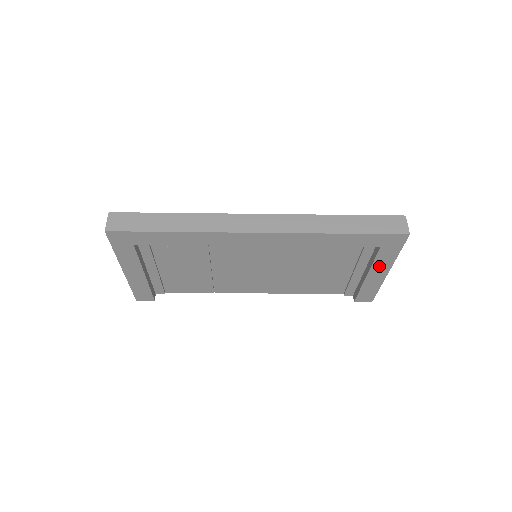
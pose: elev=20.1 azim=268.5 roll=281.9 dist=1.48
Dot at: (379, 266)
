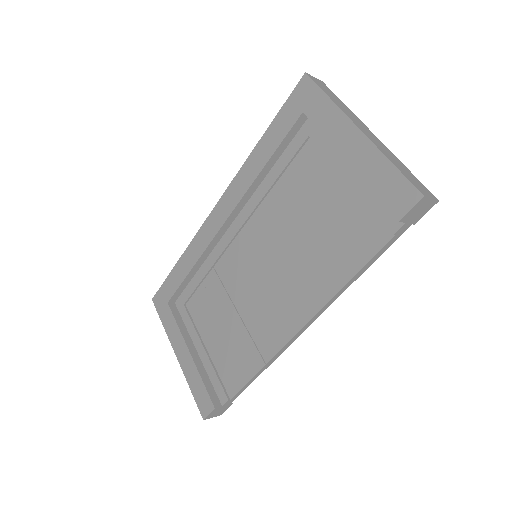
Dot at: (336, 132)
